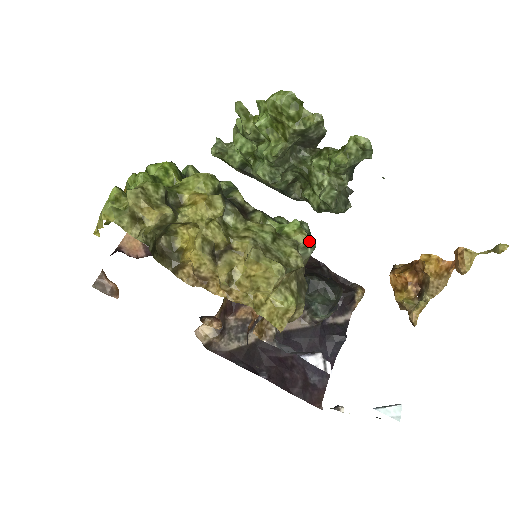
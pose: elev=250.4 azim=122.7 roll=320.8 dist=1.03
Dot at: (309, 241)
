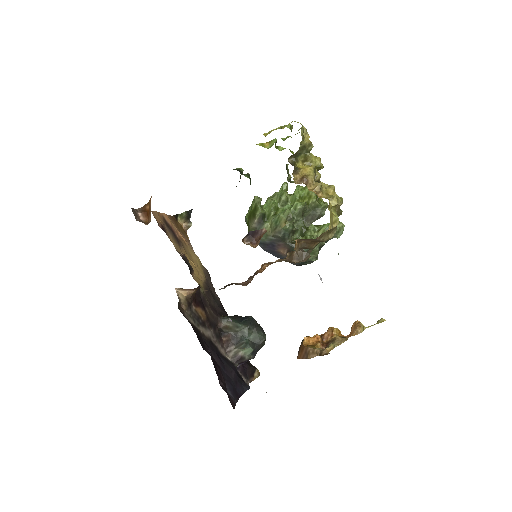
Dot at: occluded
